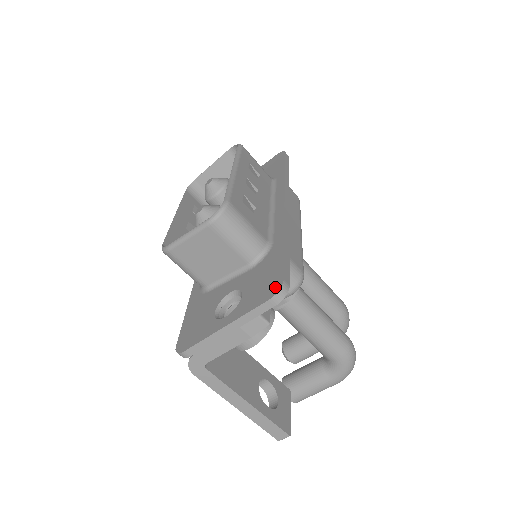
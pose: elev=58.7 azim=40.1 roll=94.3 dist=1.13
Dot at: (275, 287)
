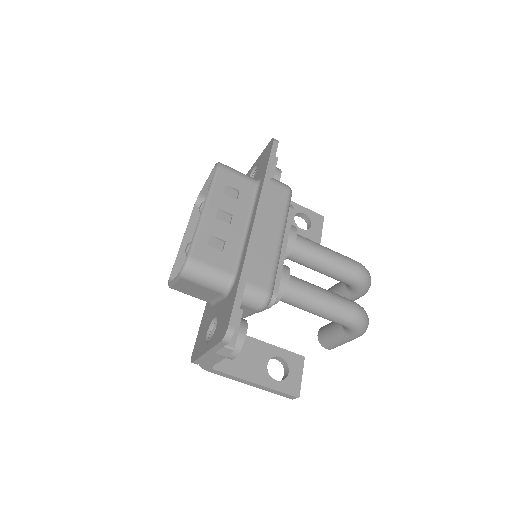
Dot at: (224, 330)
